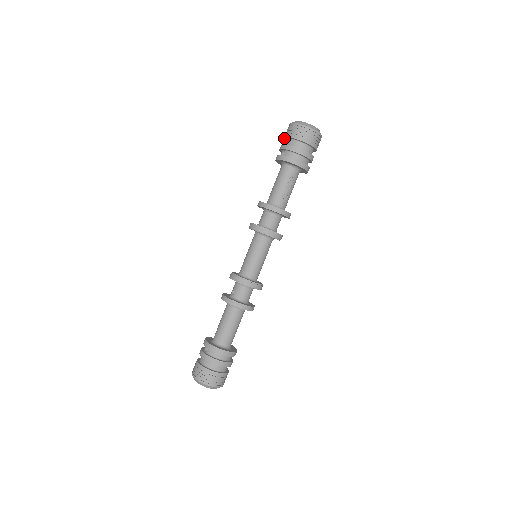
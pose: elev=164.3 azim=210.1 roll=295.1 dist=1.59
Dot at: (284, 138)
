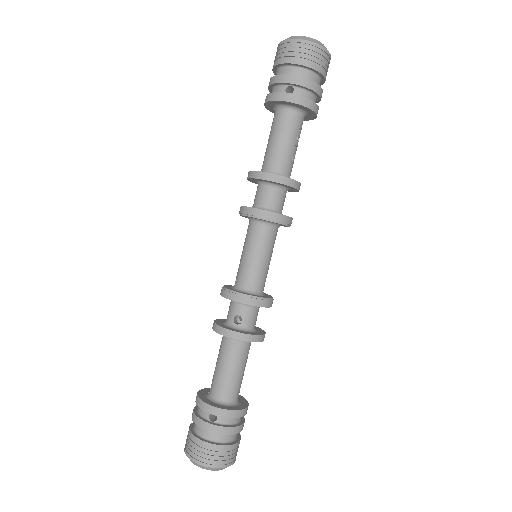
Dot at: (282, 63)
